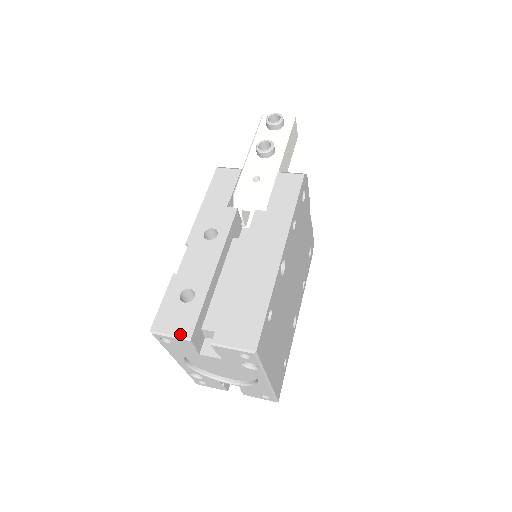
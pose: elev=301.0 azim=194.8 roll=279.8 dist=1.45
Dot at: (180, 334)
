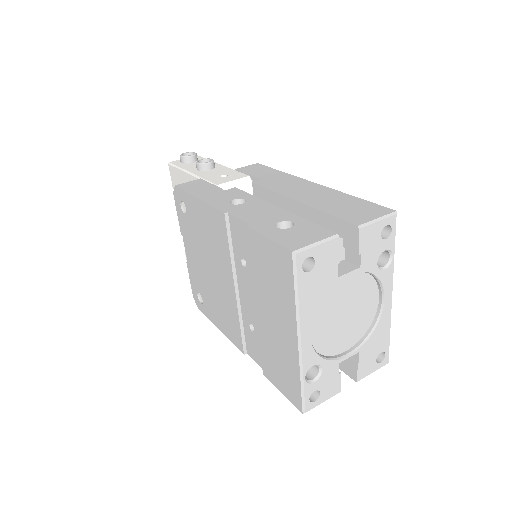
Dot at: (324, 237)
